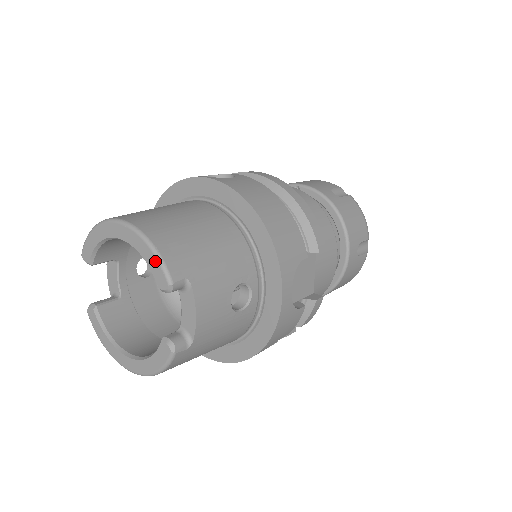
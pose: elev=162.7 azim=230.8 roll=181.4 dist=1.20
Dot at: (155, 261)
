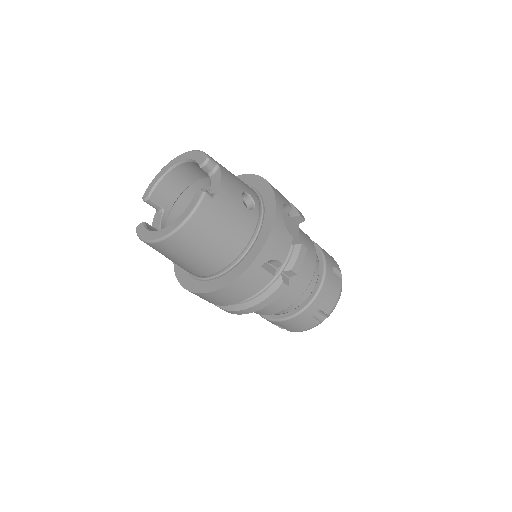
Dot at: (199, 154)
